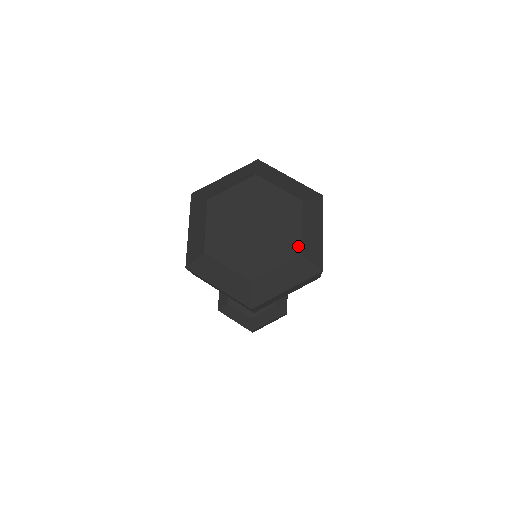
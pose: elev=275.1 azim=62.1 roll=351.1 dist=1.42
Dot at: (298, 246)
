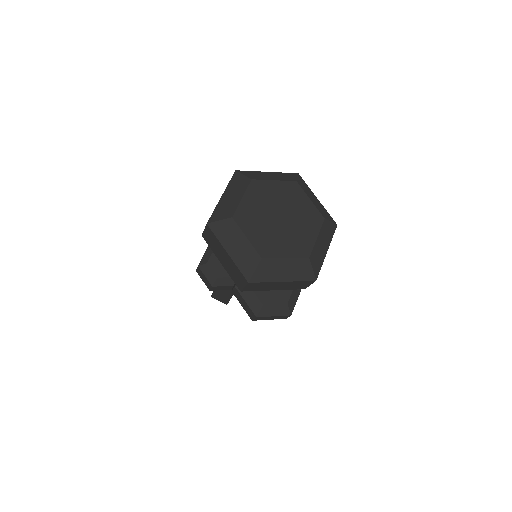
Dot at: (318, 214)
